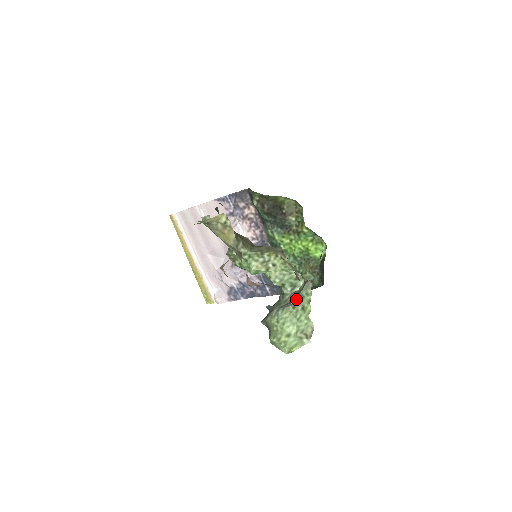
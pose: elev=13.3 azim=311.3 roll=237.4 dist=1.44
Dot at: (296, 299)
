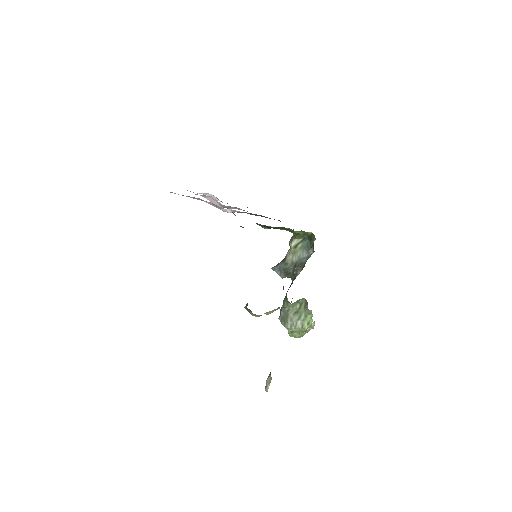
Dot at: (302, 319)
